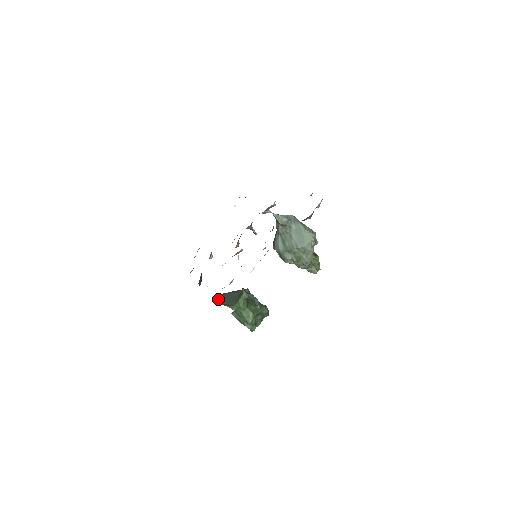
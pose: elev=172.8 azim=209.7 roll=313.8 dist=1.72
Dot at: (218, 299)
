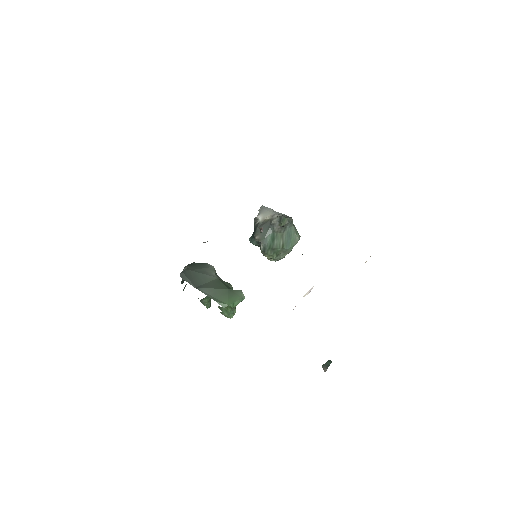
Dot at: (191, 280)
